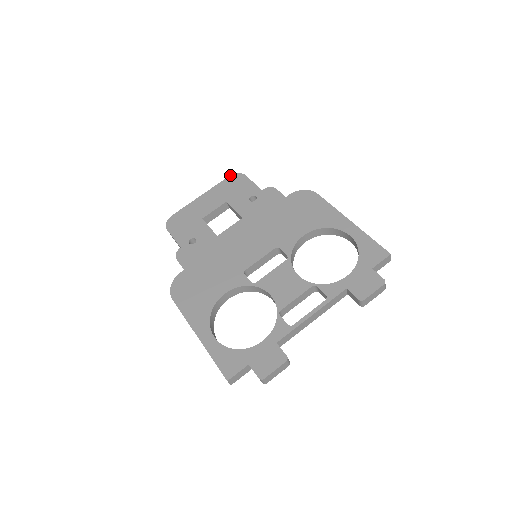
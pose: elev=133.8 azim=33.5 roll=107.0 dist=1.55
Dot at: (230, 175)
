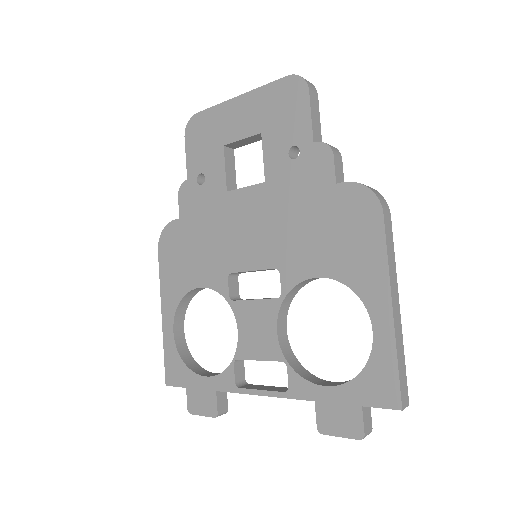
Dot at: occluded
